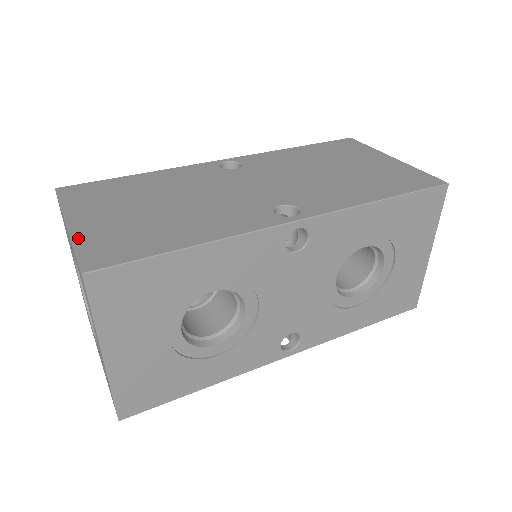
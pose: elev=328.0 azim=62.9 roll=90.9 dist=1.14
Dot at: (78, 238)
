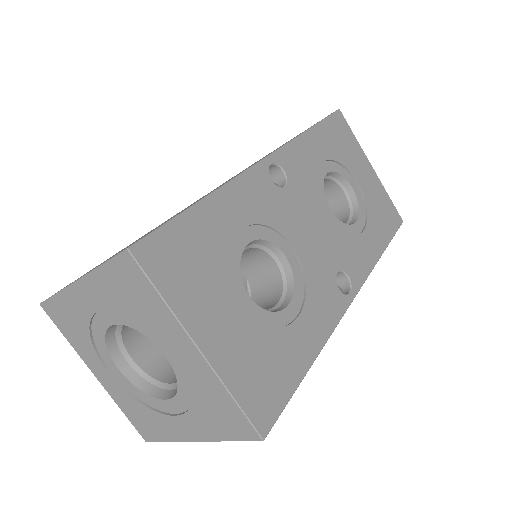
Dot at: occluded
